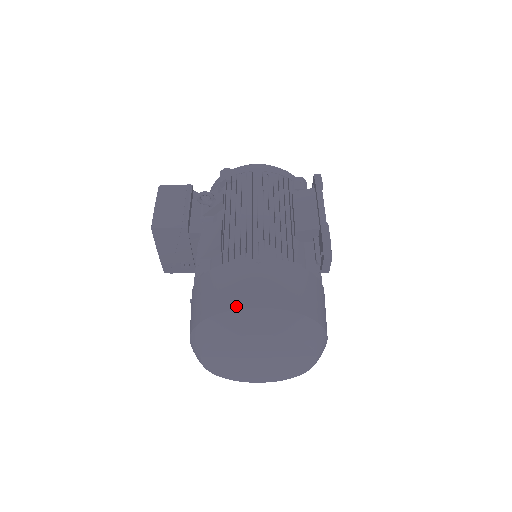
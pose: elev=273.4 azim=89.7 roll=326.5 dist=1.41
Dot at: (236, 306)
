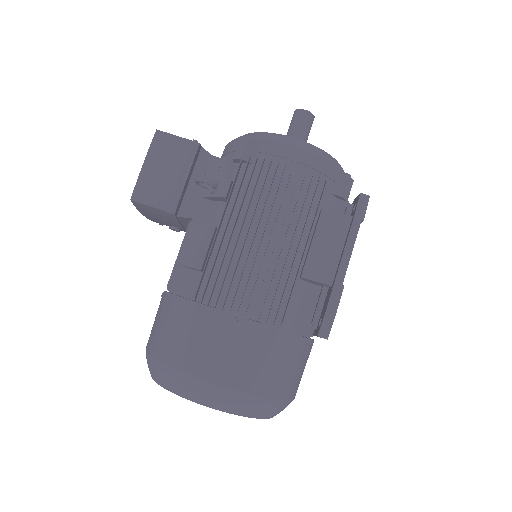
Dot at: (190, 370)
